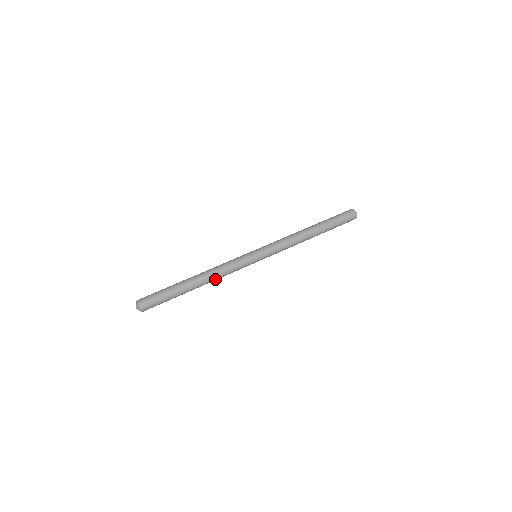
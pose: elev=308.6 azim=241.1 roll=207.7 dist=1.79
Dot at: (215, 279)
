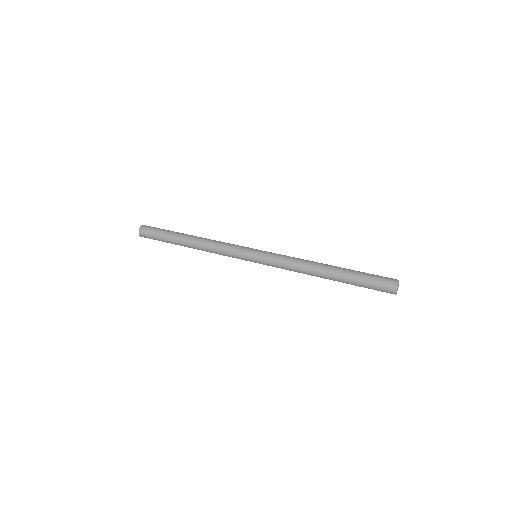
Dot at: (206, 249)
